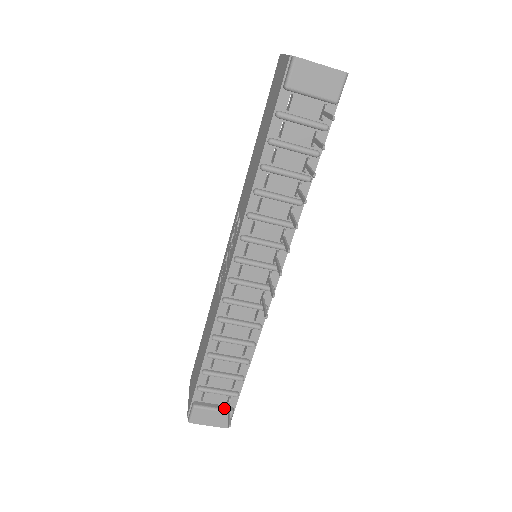
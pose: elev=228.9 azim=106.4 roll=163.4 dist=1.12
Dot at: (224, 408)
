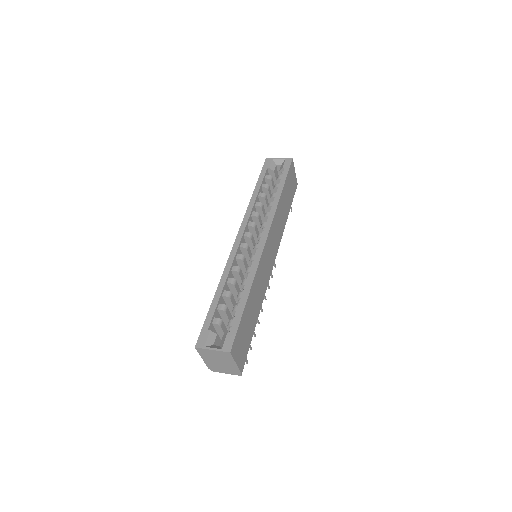
Dot at: occluded
